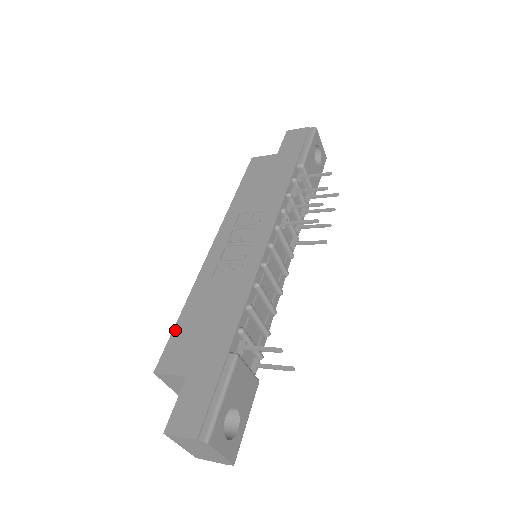
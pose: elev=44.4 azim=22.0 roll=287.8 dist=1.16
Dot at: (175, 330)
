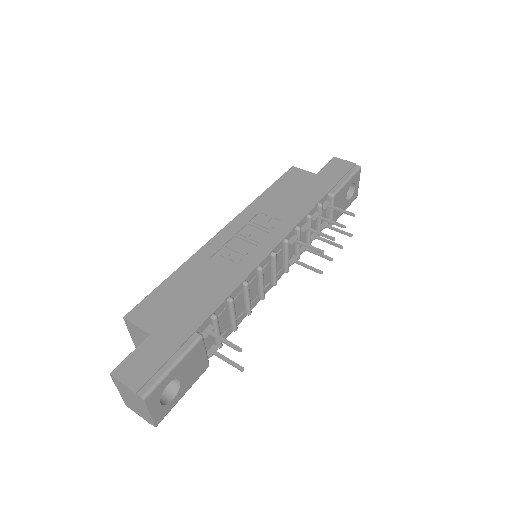
Dot at: (158, 289)
